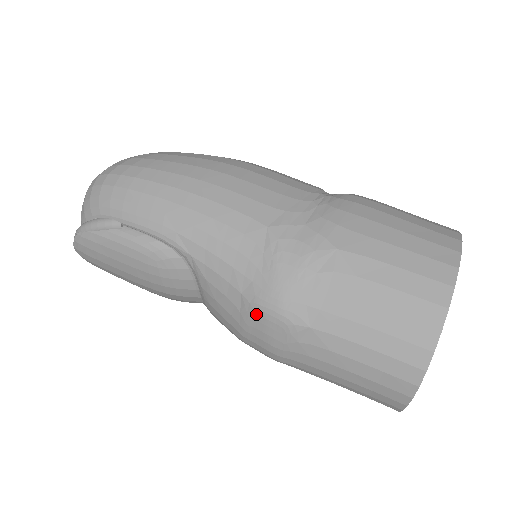
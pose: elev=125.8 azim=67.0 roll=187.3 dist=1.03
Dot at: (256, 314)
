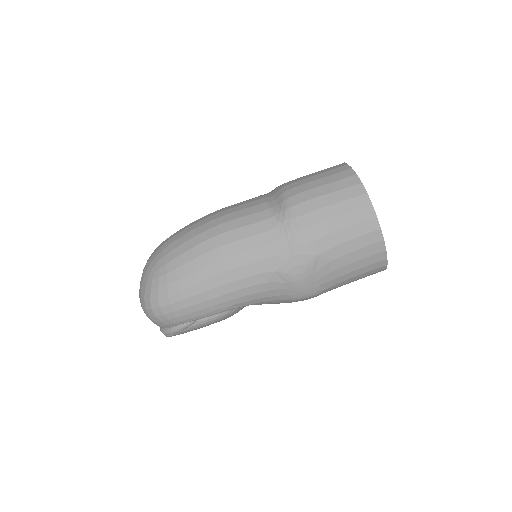
Dot at: occluded
